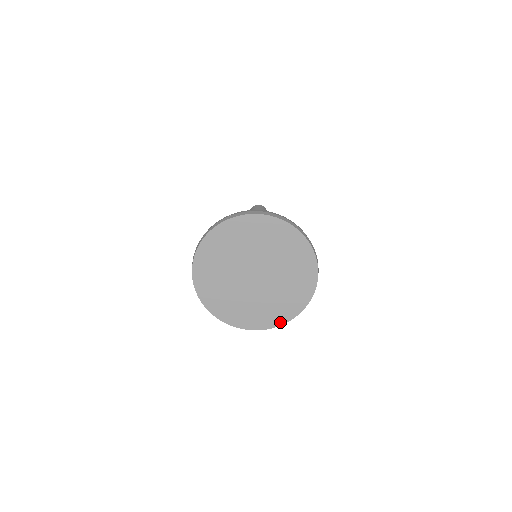
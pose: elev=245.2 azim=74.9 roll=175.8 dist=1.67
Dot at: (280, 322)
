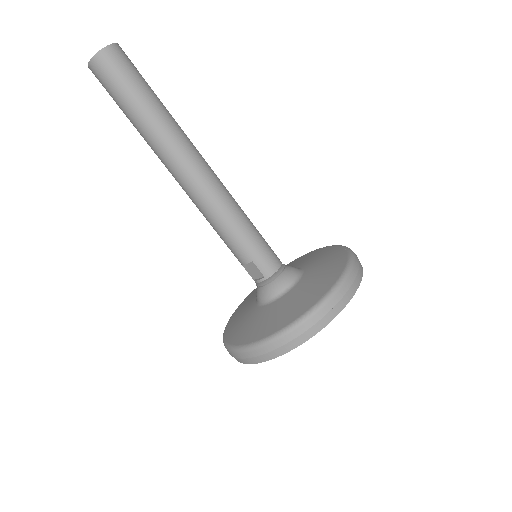
Dot at: occluded
